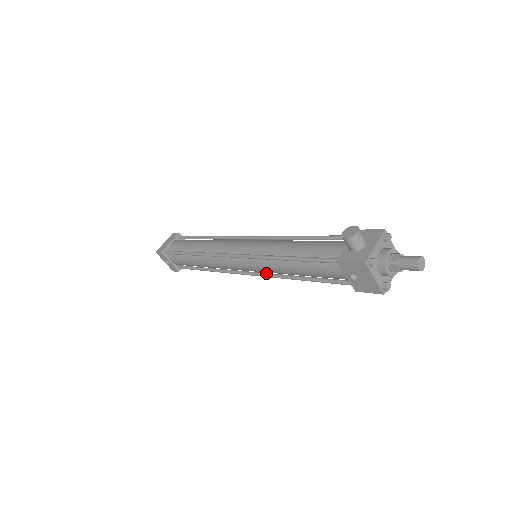
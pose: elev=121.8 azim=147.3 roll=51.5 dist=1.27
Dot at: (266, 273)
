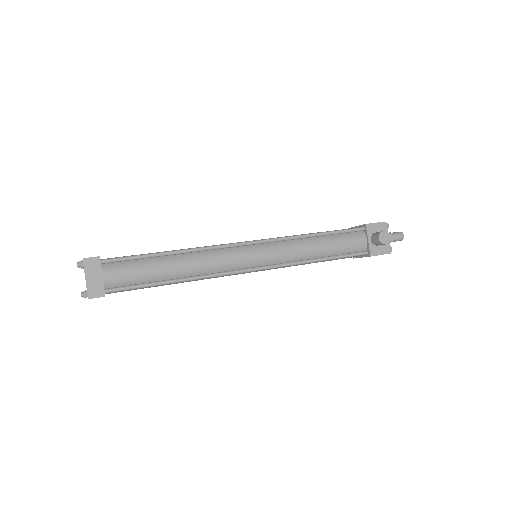
Dot at: occluded
